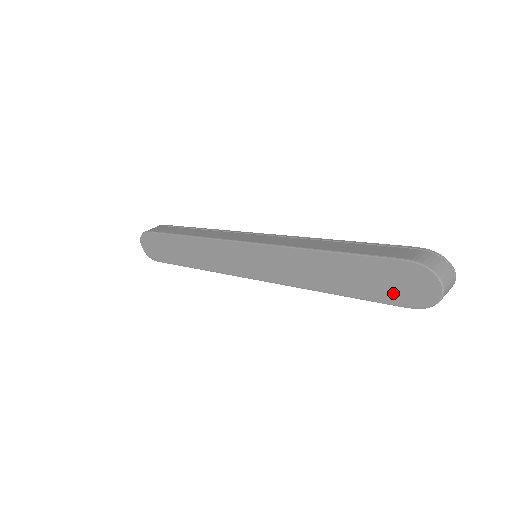
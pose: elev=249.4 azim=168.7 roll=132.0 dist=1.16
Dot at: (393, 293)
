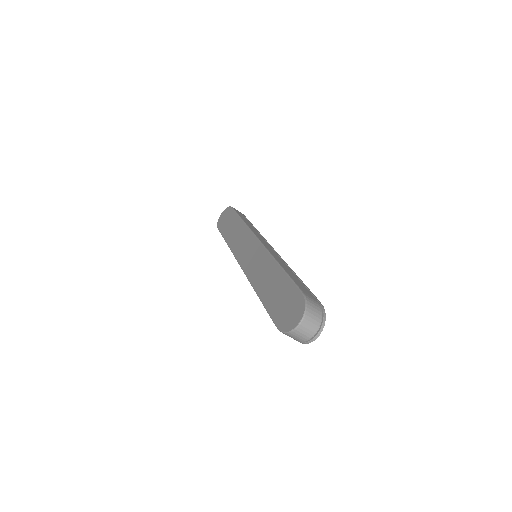
Dot at: (280, 312)
